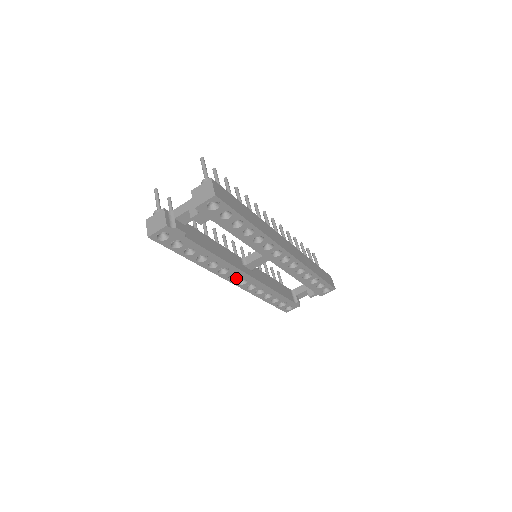
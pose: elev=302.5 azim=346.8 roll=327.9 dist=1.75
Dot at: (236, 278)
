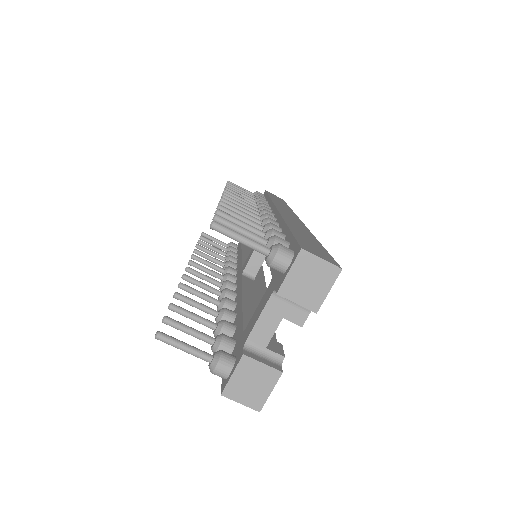
Dot at: occluded
